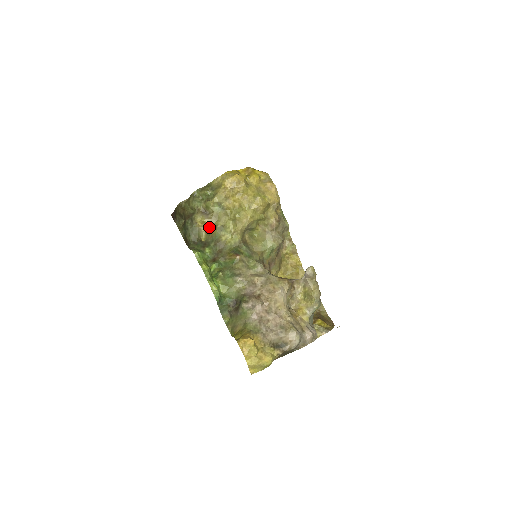
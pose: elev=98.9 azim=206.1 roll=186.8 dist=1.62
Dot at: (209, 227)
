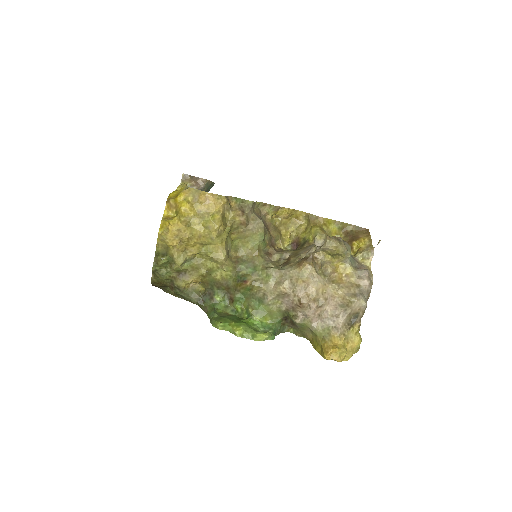
Dot at: (198, 281)
